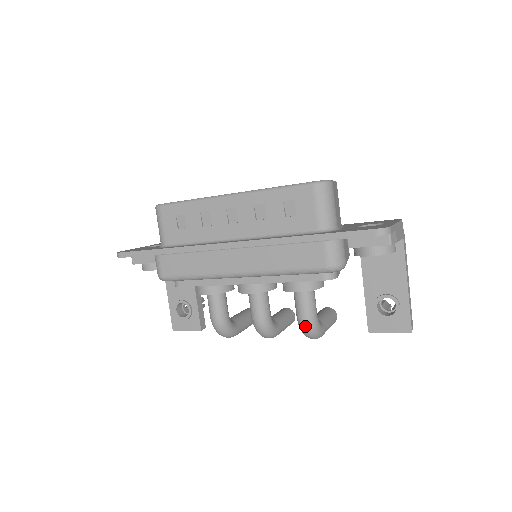
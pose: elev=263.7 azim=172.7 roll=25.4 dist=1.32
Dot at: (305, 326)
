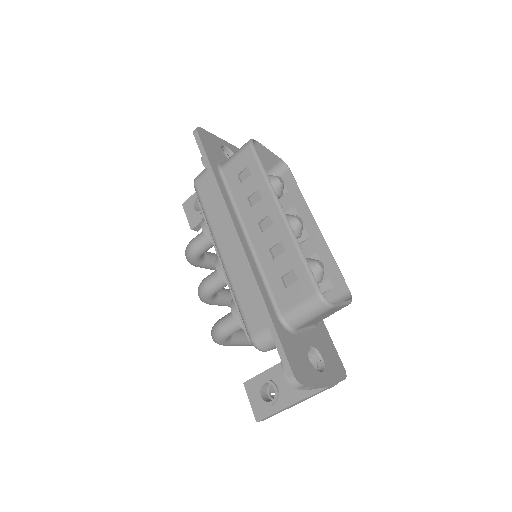
Dot at: (215, 331)
